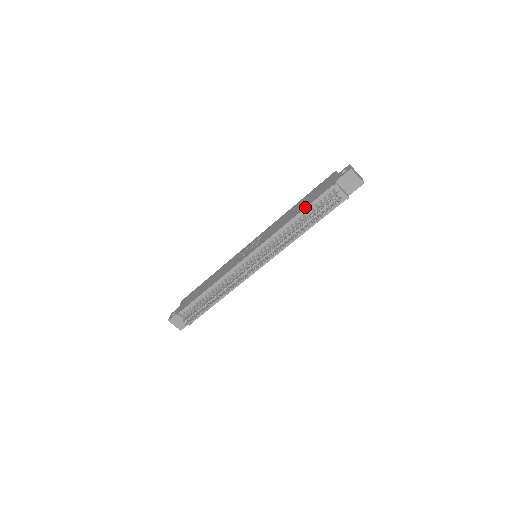
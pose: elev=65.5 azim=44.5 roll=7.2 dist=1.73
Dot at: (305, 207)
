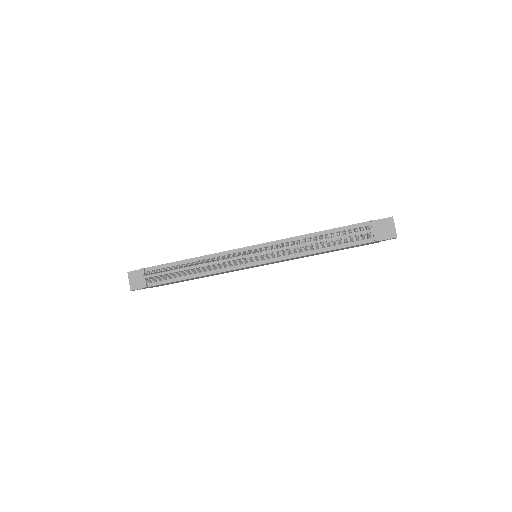
Dot at: (333, 228)
